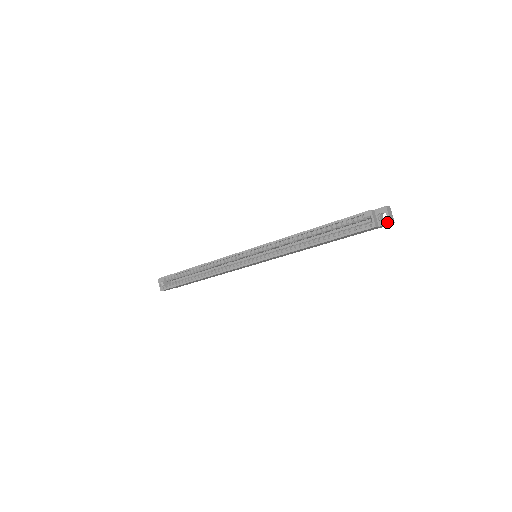
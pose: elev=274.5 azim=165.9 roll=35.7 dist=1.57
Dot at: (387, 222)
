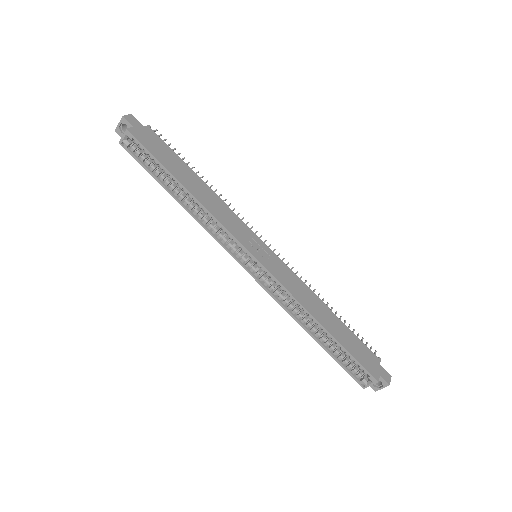
Dot at: (374, 389)
